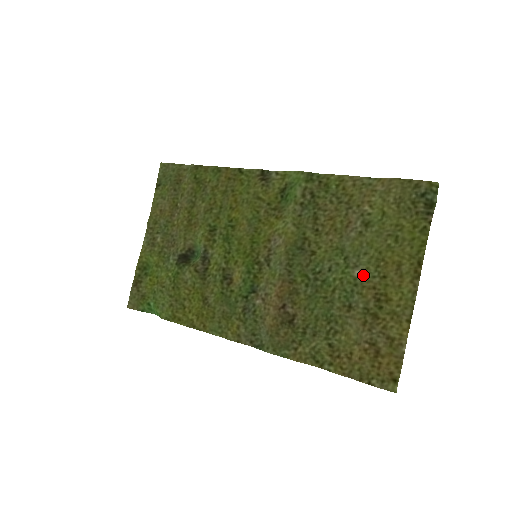
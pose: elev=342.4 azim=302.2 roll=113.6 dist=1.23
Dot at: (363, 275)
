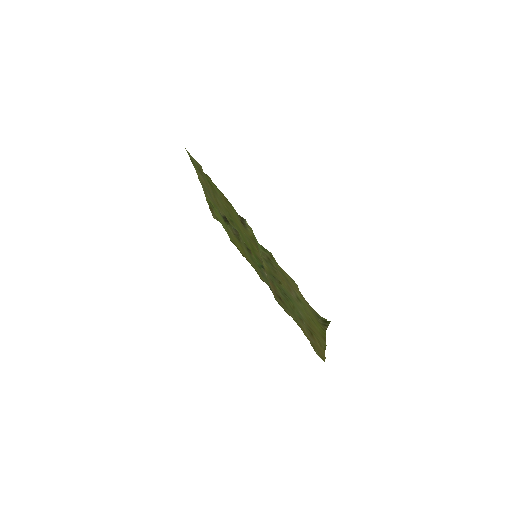
Dot at: (302, 316)
